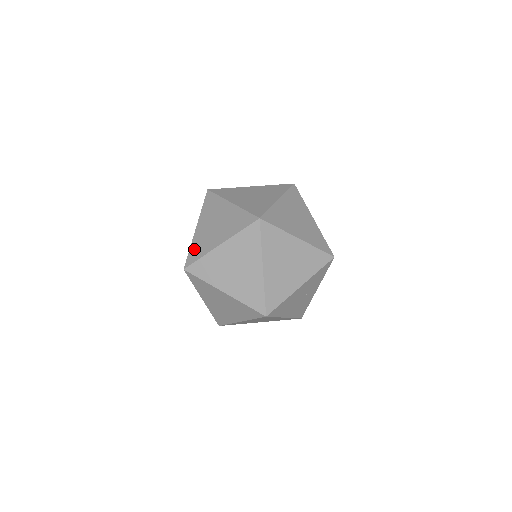
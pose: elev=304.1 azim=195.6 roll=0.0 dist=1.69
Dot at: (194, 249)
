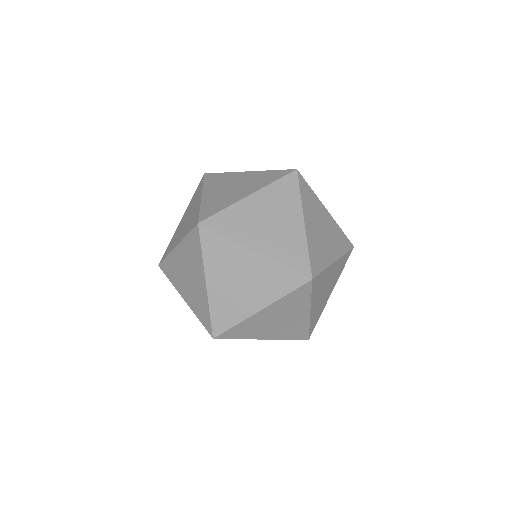
Dot at: (200, 315)
